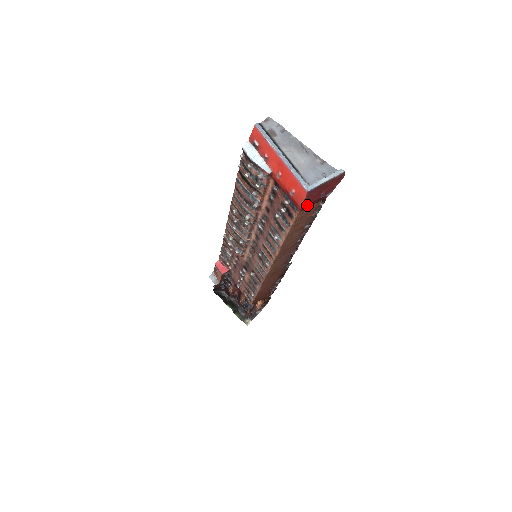
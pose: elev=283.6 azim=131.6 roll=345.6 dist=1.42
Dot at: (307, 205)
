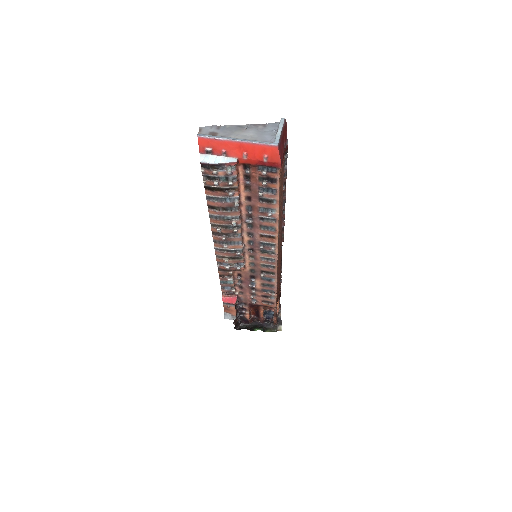
Dot at: (282, 159)
